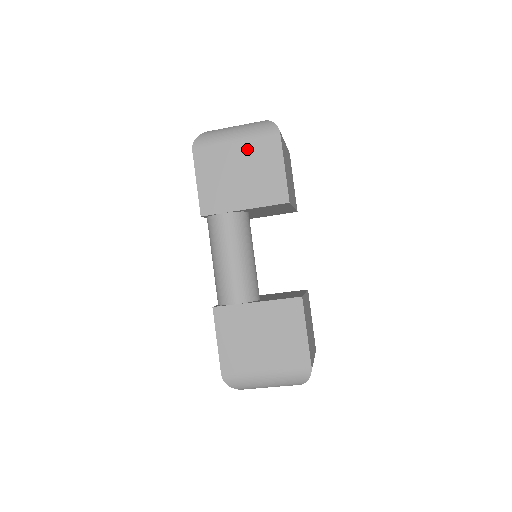
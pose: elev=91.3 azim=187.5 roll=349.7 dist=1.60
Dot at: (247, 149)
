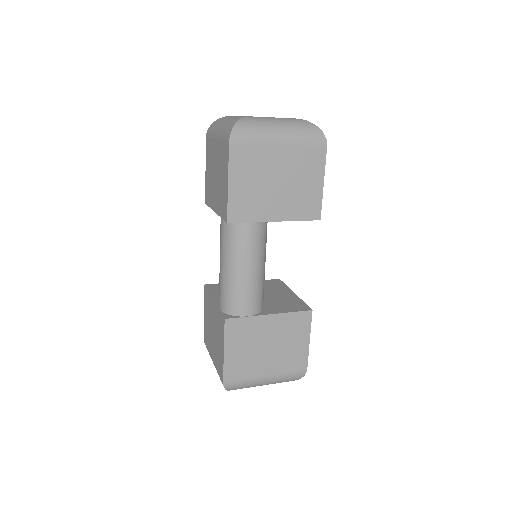
Dot at: (291, 155)
